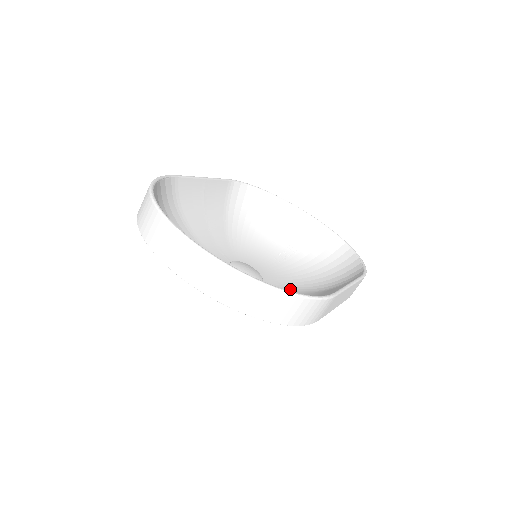
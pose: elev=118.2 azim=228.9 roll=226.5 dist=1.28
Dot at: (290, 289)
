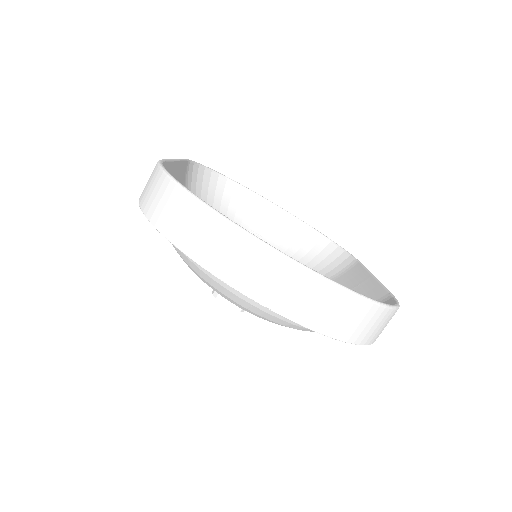
Dot at: occluded
